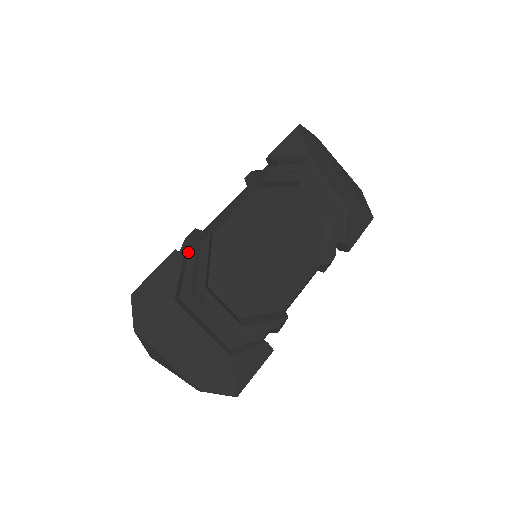
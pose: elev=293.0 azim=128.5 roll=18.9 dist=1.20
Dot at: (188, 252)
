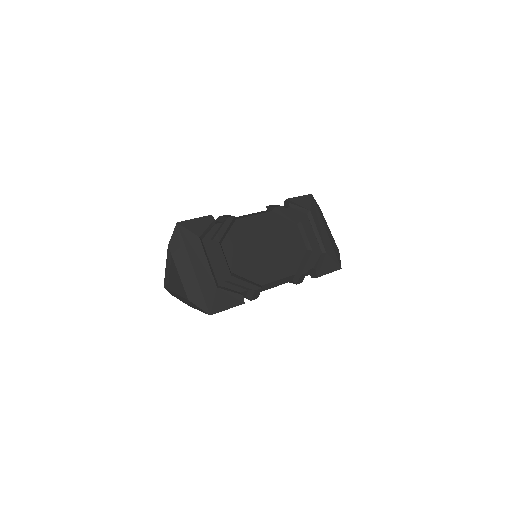
Dot at: (218, 222)
